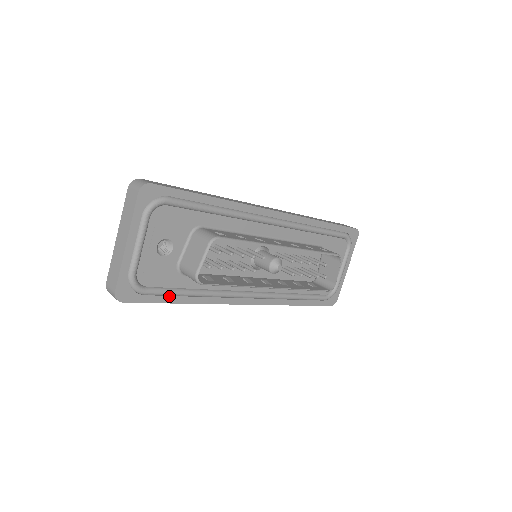
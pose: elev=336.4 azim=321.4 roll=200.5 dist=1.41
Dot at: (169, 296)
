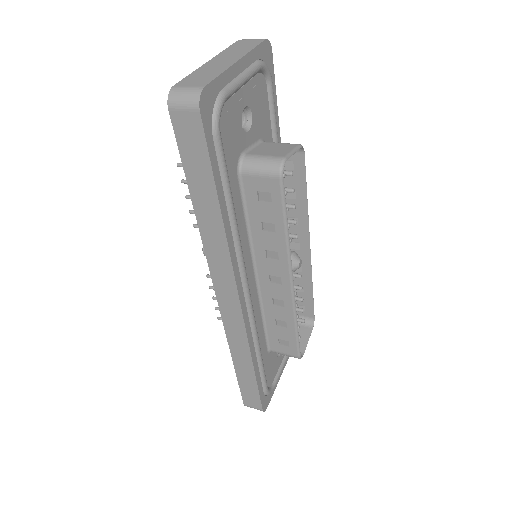
Dot at: (220, 177)
